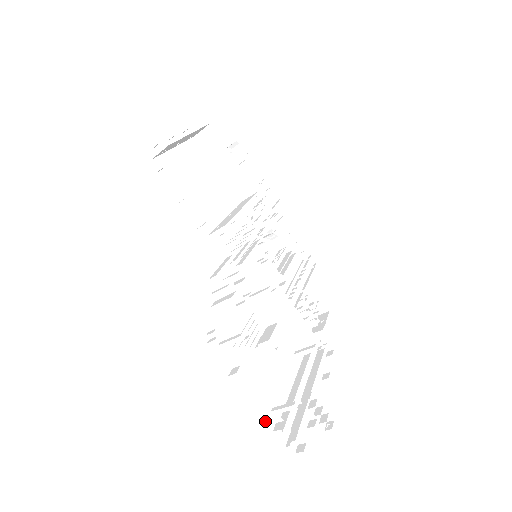
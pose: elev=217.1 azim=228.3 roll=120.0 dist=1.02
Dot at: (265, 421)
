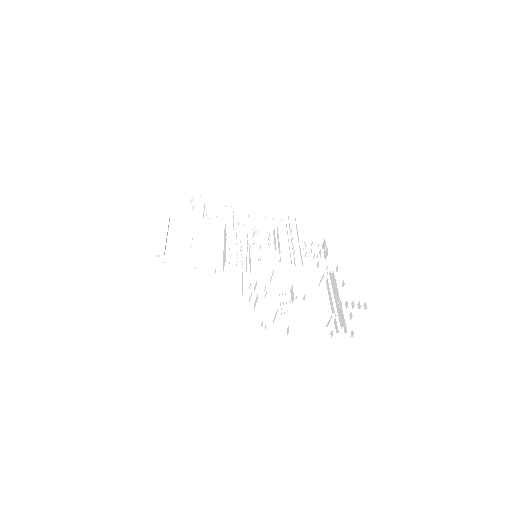
Dot at: occluded
